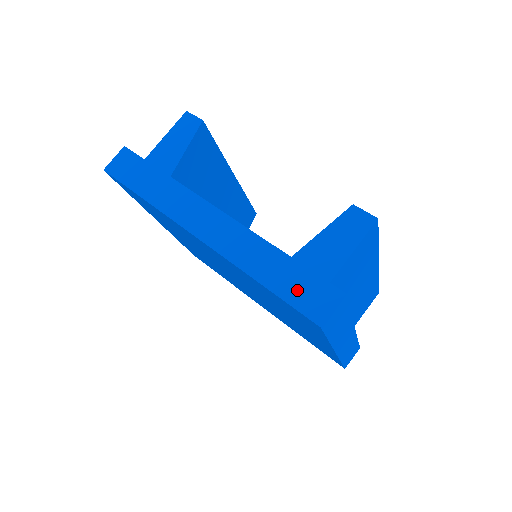
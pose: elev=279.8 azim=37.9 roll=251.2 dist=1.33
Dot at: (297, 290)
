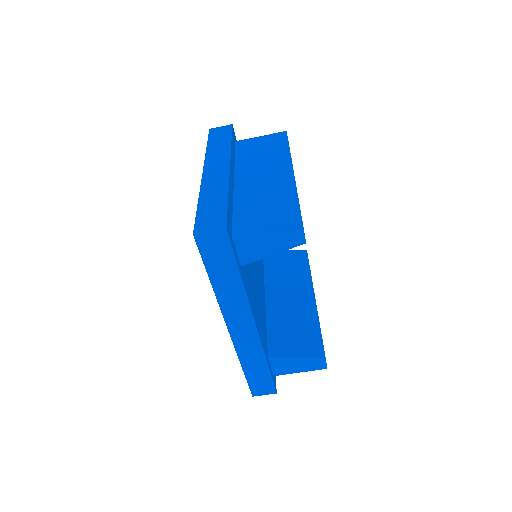
Dot at: (257, 381)
